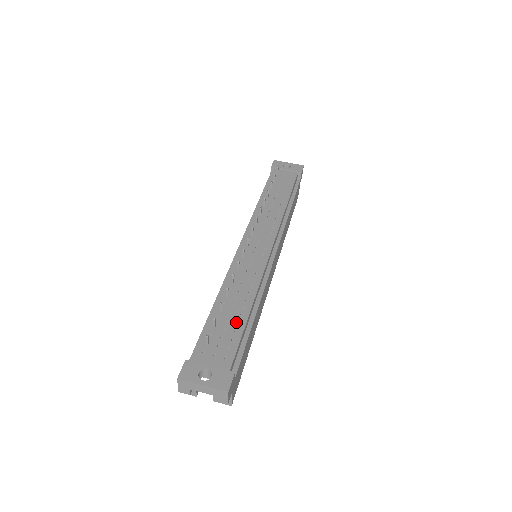
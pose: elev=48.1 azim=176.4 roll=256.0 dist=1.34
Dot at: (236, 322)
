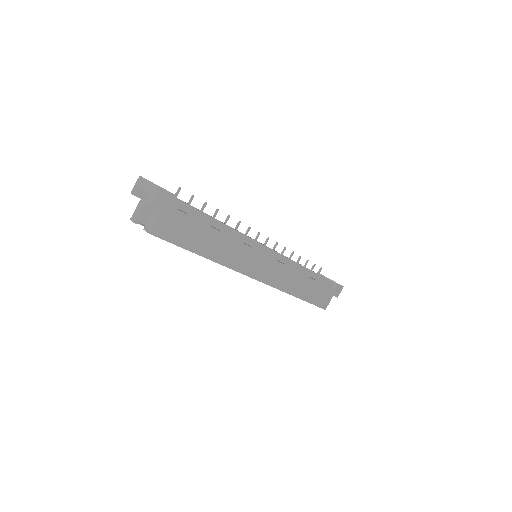
Dot at: occluded
